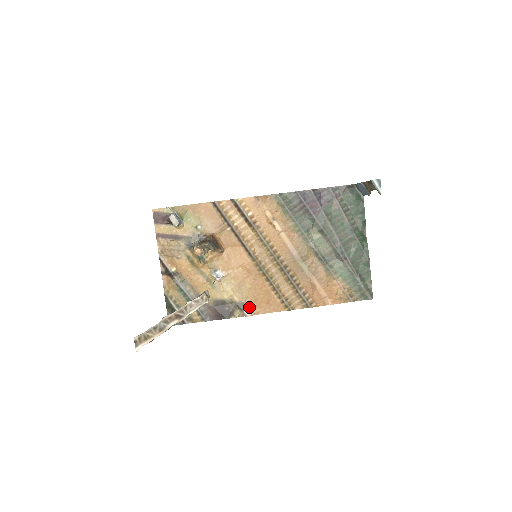
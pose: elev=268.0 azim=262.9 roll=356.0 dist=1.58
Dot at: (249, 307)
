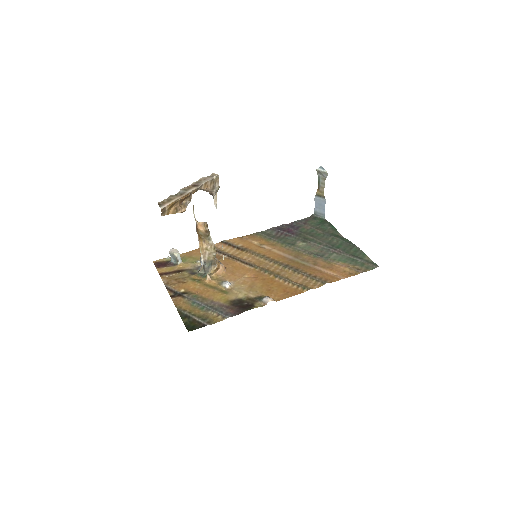
Dot at: (267, 296)
